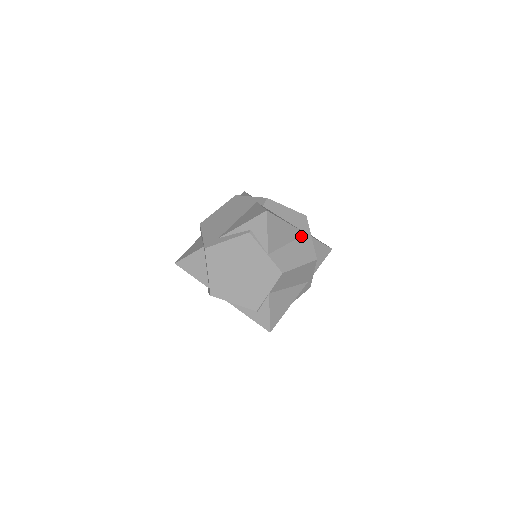
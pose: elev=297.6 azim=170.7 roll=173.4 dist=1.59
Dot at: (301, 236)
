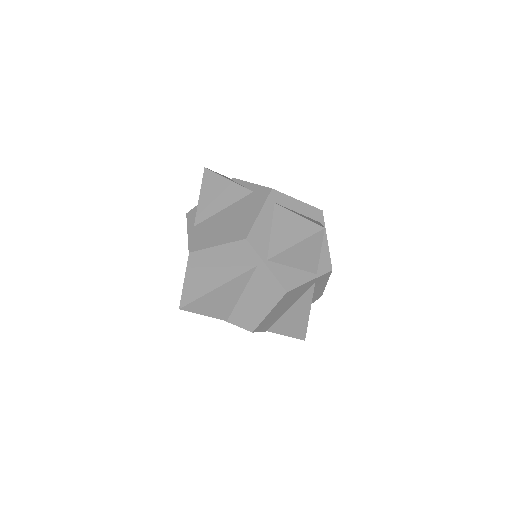
Dot at: (252, 274)
